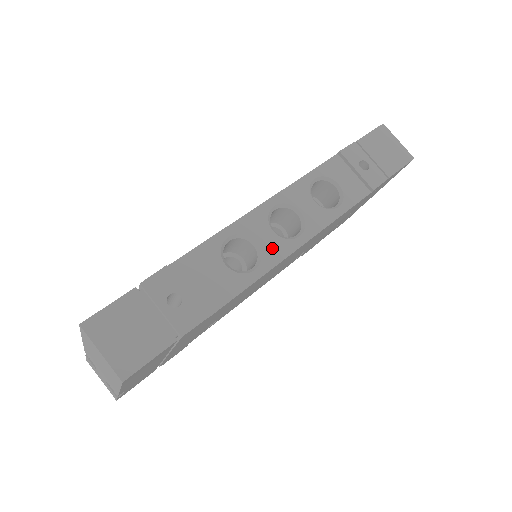
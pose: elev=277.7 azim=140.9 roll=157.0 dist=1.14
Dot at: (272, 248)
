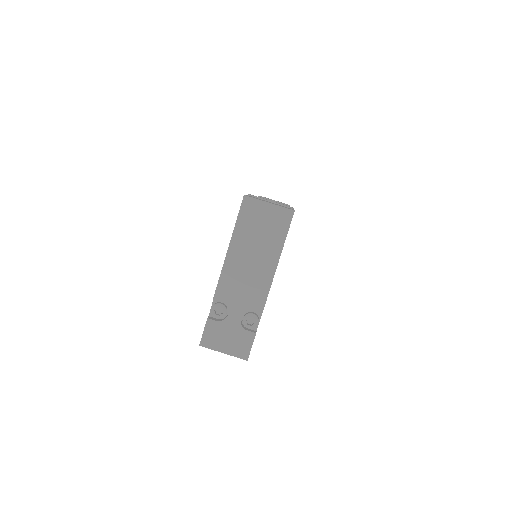
Dot at: occluded
